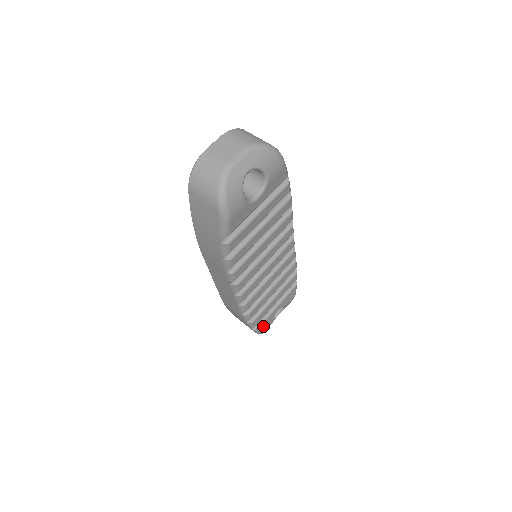
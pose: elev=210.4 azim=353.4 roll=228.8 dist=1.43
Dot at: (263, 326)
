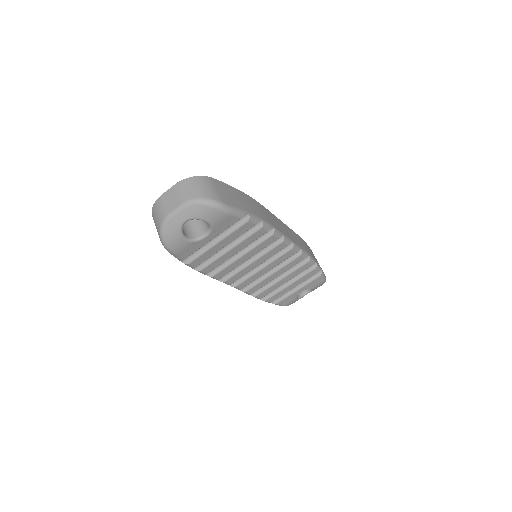
Dot at: (284, 302)
